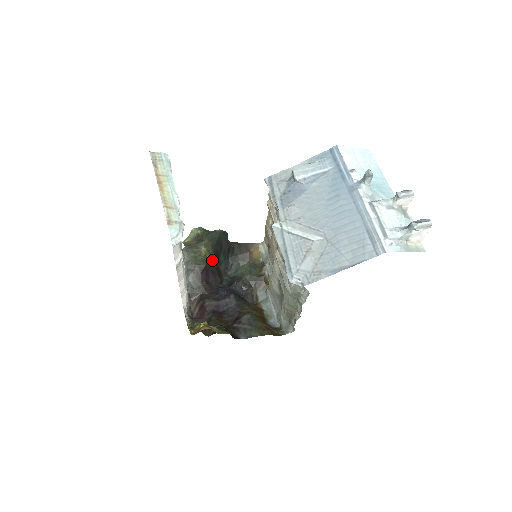
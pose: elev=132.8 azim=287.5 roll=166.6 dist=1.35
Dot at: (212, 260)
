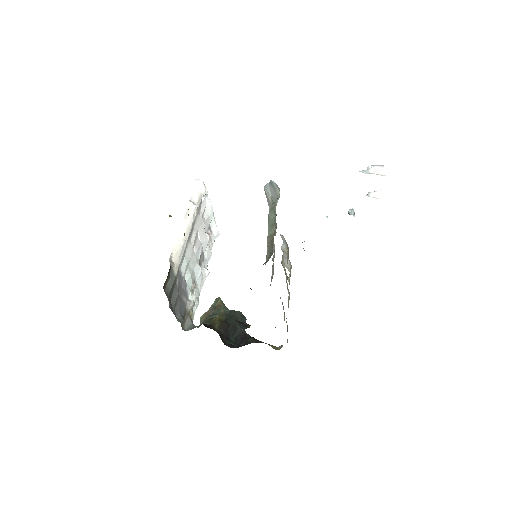
Dot at: (220, 328)
